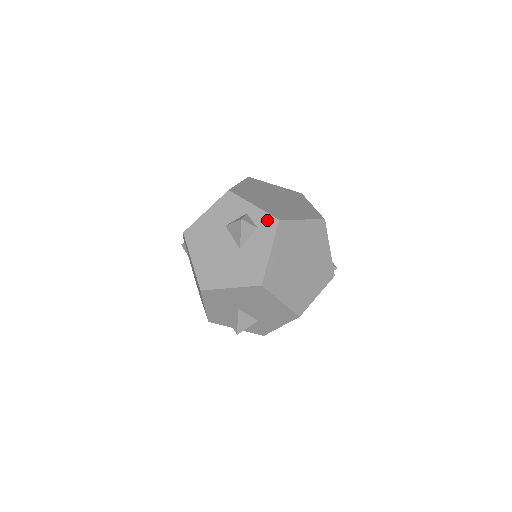
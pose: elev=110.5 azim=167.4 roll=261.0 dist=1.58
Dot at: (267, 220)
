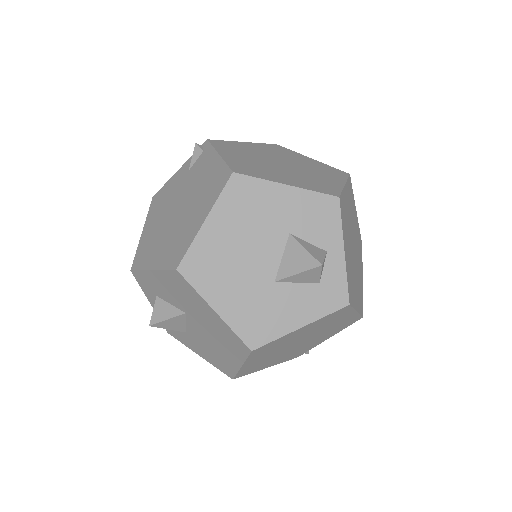
Dot at: (338, 288)
